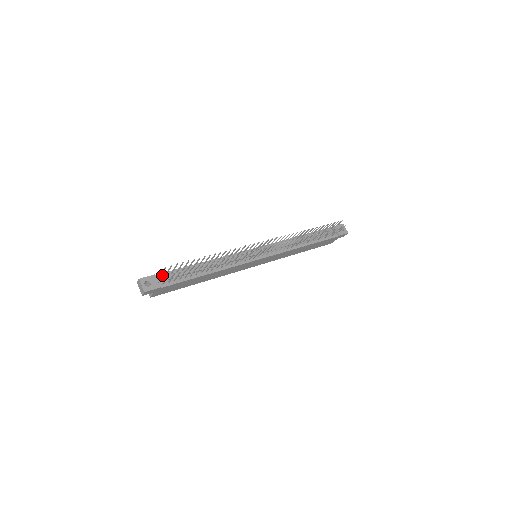
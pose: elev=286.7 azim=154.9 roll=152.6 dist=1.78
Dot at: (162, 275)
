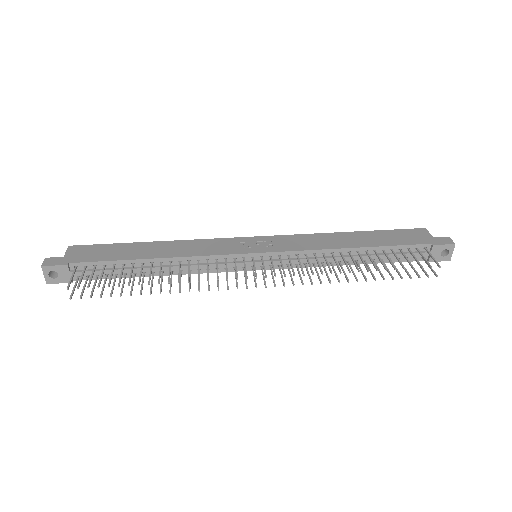
Dot at: (80, 265)
